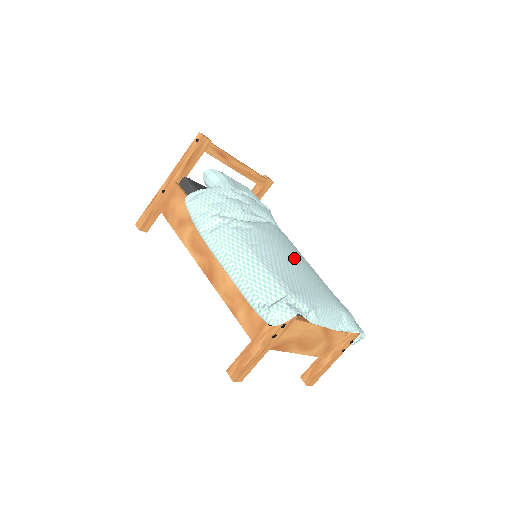
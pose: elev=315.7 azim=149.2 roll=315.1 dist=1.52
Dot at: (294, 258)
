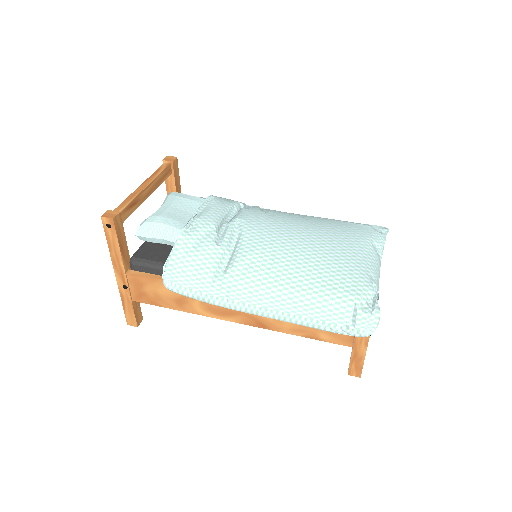
Dot at: (303, 244)
